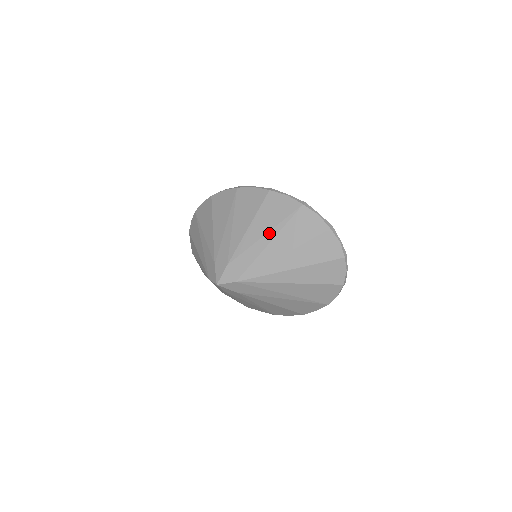
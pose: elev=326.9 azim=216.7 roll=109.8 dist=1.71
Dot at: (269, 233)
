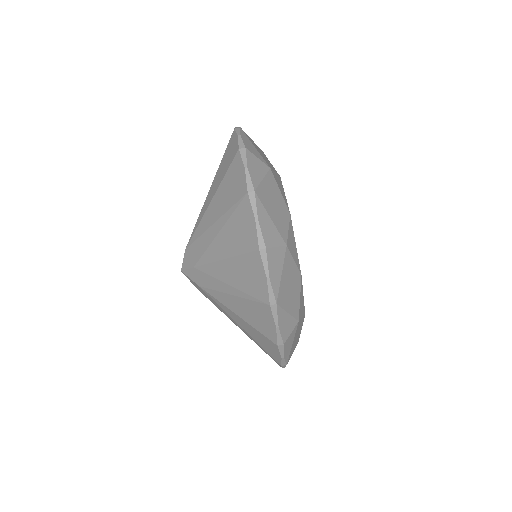
Dot at: (244, 330)
